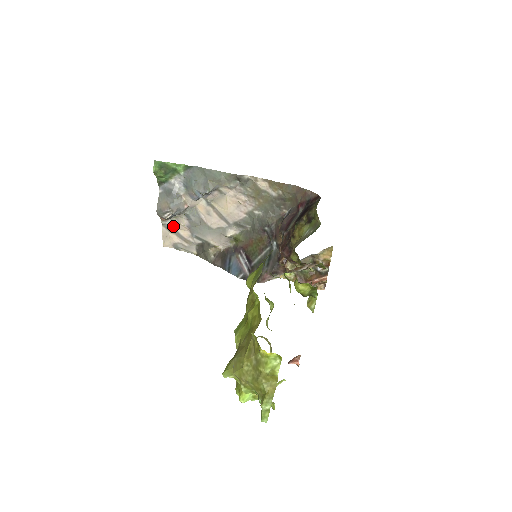
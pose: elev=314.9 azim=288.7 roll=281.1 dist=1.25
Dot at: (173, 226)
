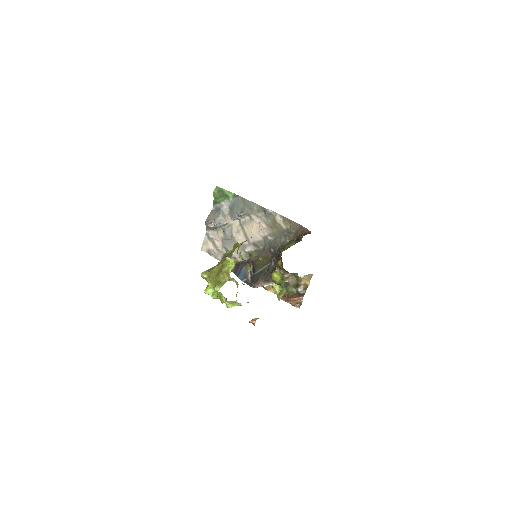
Dot at: (213, 236)
